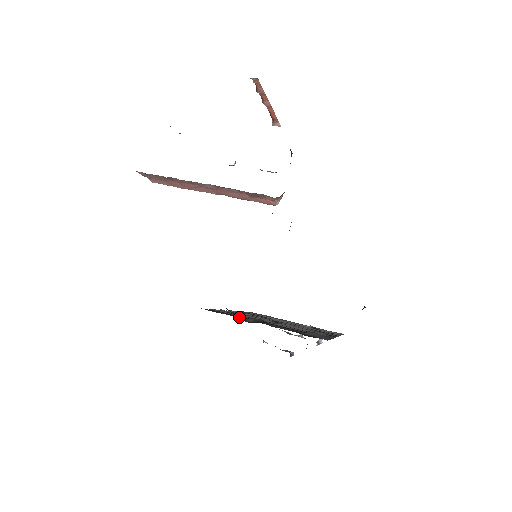
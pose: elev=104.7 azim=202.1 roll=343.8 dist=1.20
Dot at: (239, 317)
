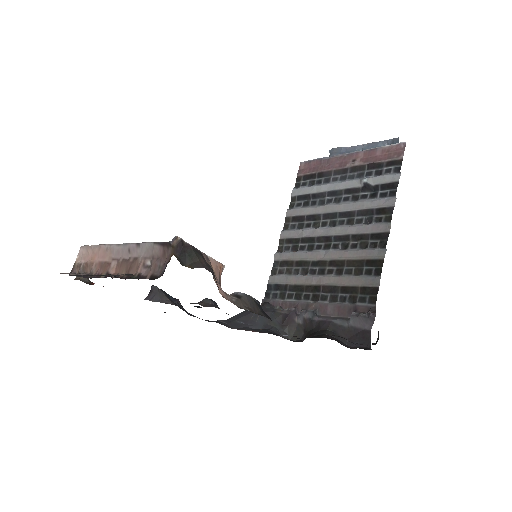
Dot at: (291, 324)
